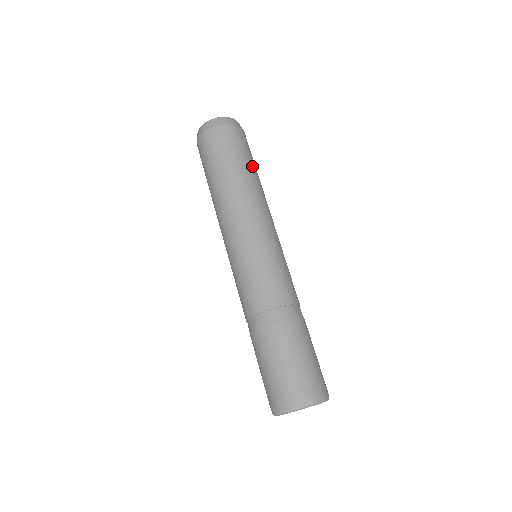
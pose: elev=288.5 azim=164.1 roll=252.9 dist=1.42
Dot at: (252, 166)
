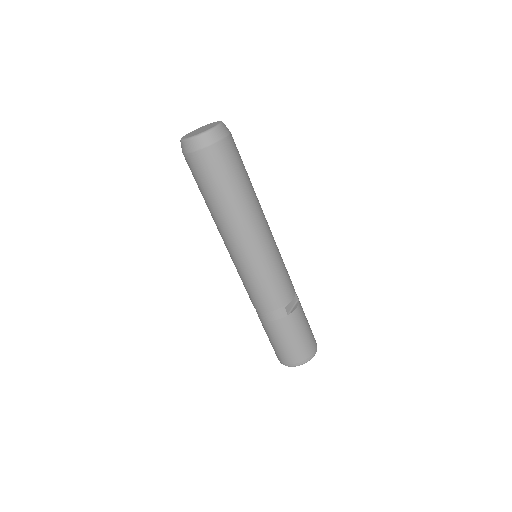
Dot at: (226, 192)
